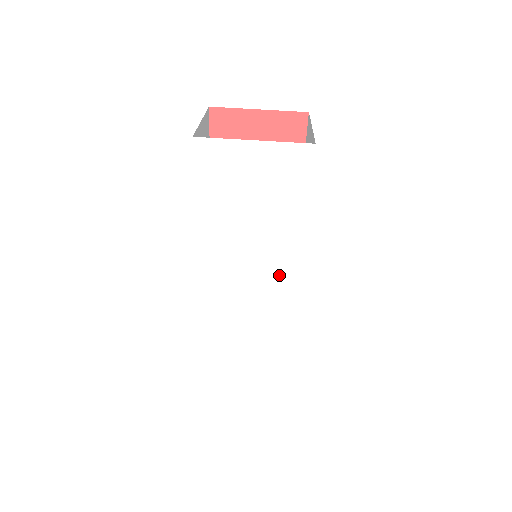
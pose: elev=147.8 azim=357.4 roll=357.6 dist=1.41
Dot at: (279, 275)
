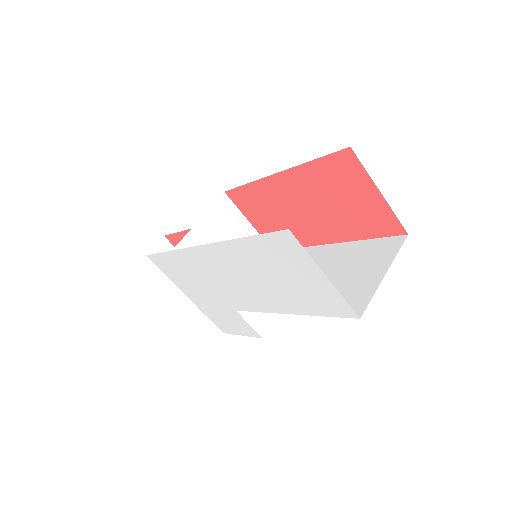
Dot at: (252, 299)
